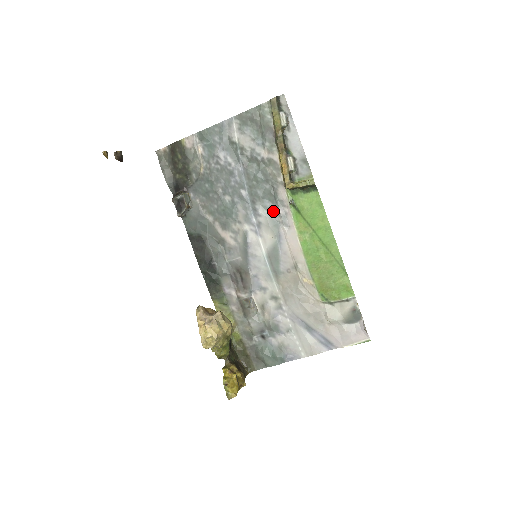
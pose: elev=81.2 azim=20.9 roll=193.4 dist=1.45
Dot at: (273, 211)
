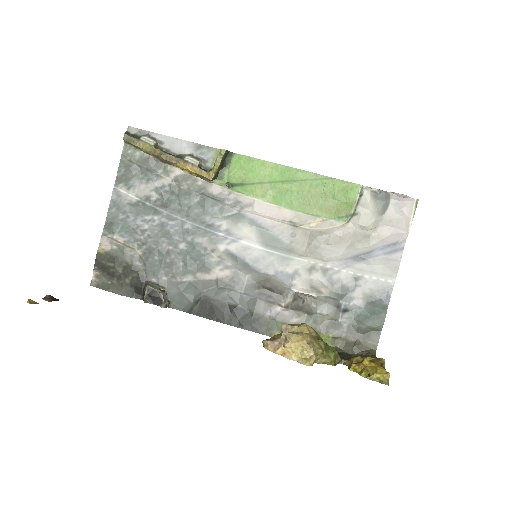
Dot at: (225, 210)
